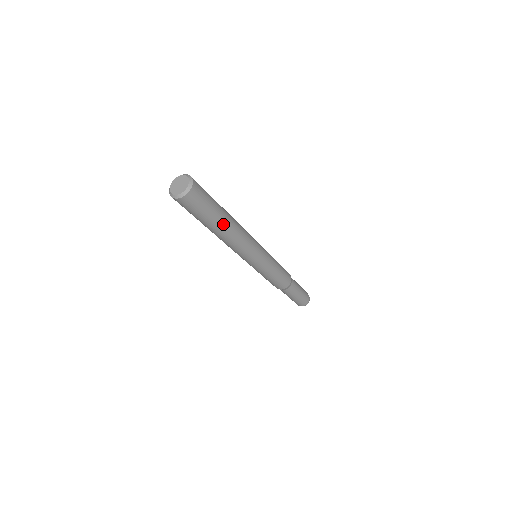
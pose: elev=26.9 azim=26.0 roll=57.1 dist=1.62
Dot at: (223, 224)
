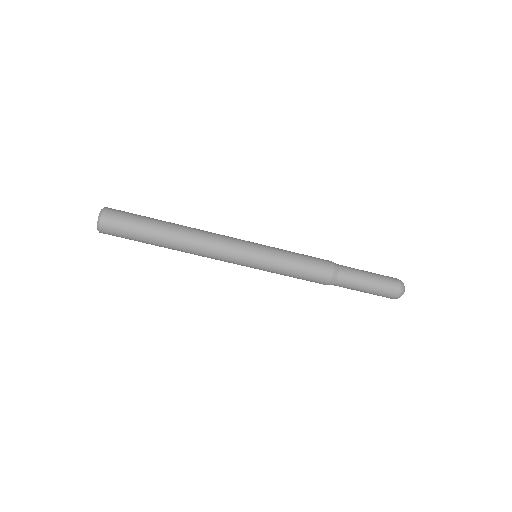
Dot at: (168, 224)
